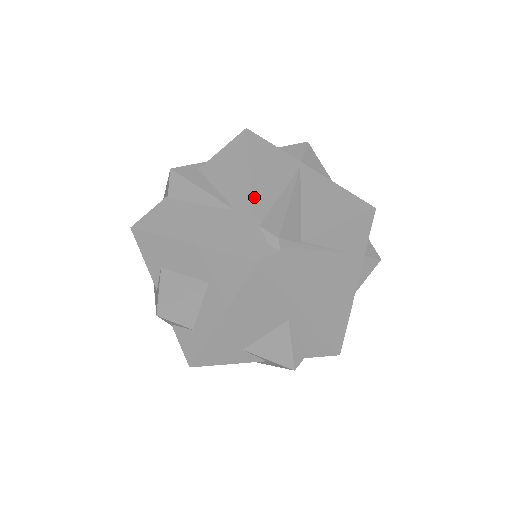
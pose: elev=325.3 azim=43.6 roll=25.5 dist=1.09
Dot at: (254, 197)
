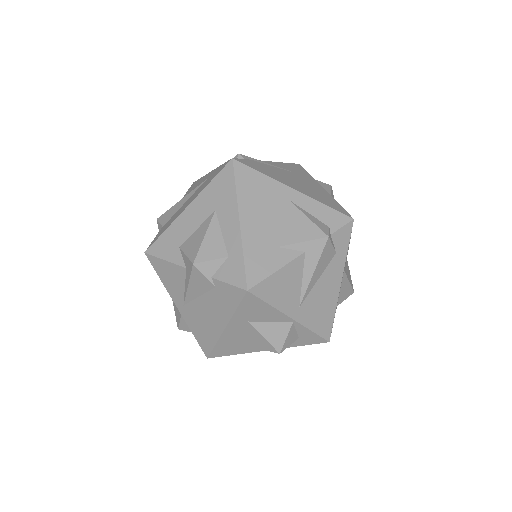
Dot at: occluded
